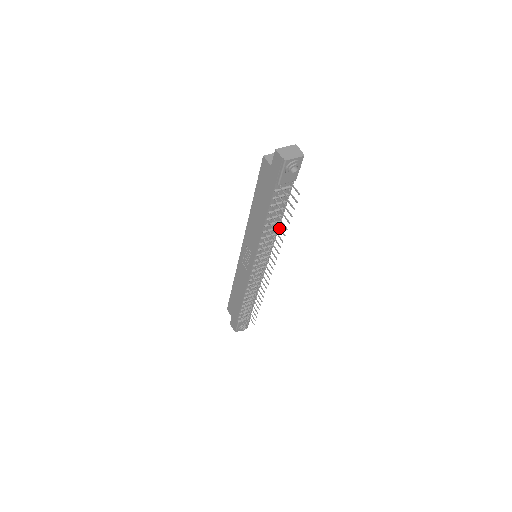
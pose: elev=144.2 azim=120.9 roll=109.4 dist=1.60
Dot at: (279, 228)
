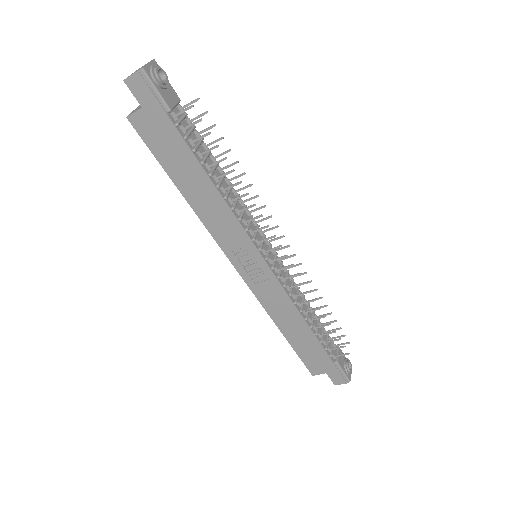
Dot at: (232, 179)
